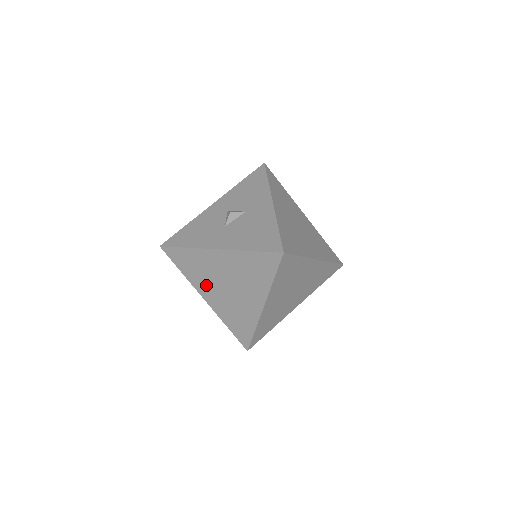
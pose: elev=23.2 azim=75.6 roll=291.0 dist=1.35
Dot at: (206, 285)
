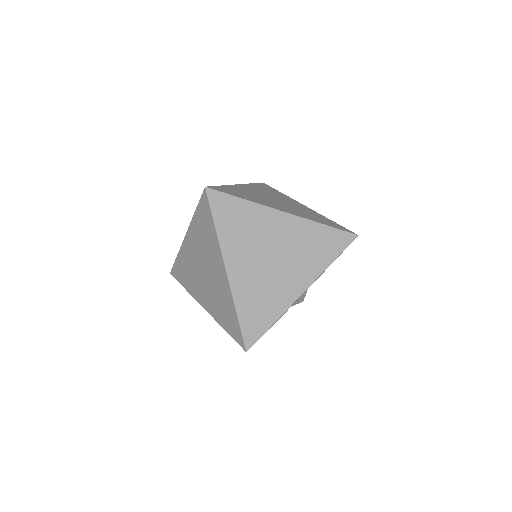
Dot at: (197, 287)
